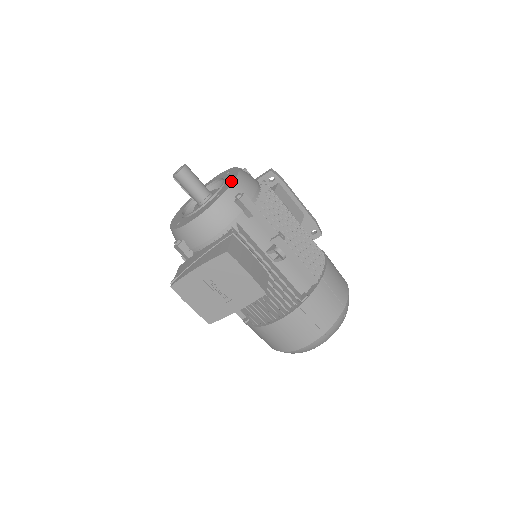
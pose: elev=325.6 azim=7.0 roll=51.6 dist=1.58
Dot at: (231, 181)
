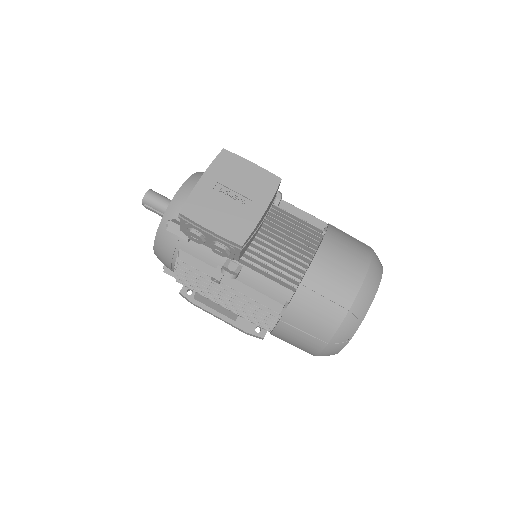
Dot at: occluded
